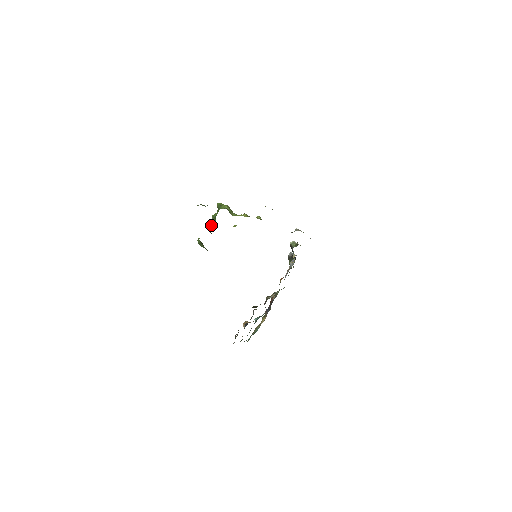
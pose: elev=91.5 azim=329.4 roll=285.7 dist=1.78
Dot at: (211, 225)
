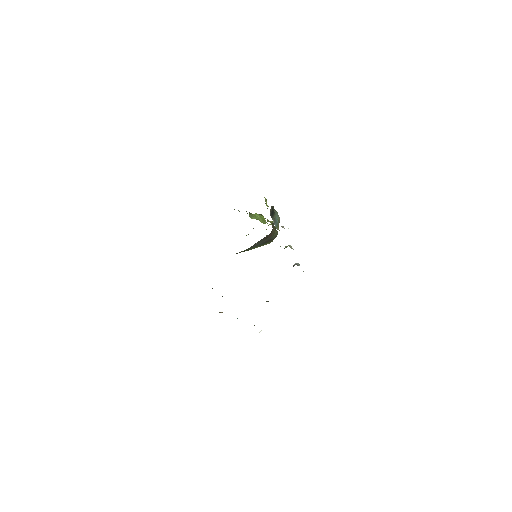
Dot at: occluded
